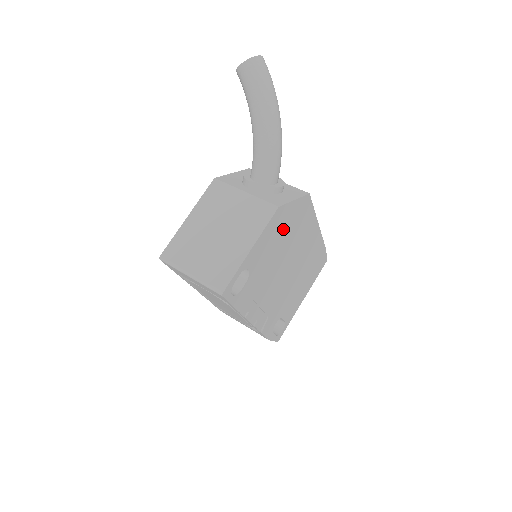
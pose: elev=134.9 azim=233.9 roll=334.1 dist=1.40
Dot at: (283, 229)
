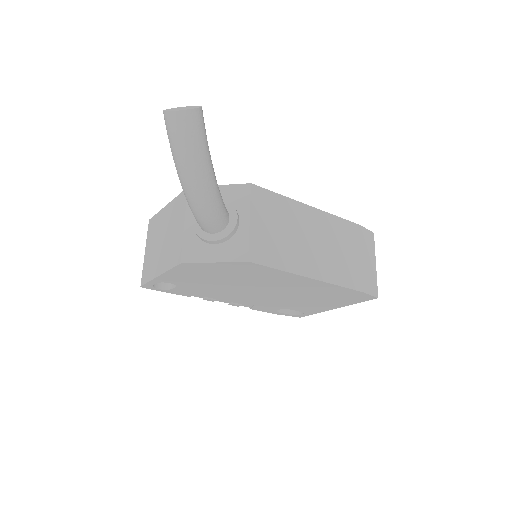
Dot at: (212, 273)
